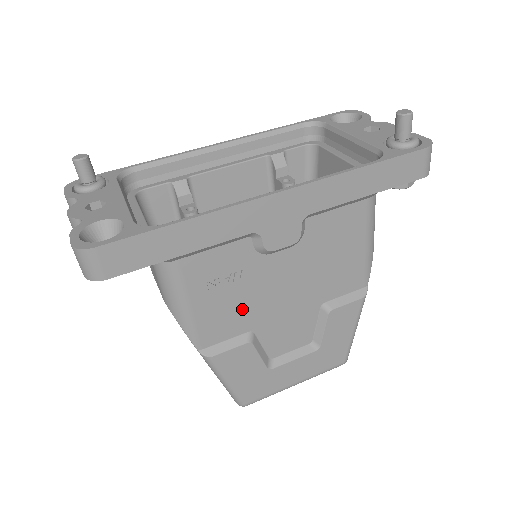
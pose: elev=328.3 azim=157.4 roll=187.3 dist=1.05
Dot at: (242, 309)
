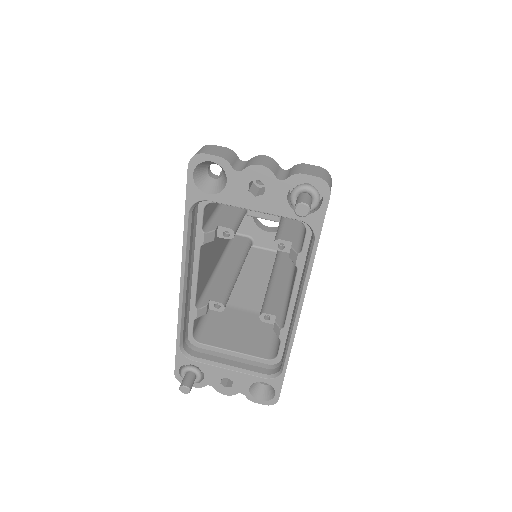
Dot at: occluded
